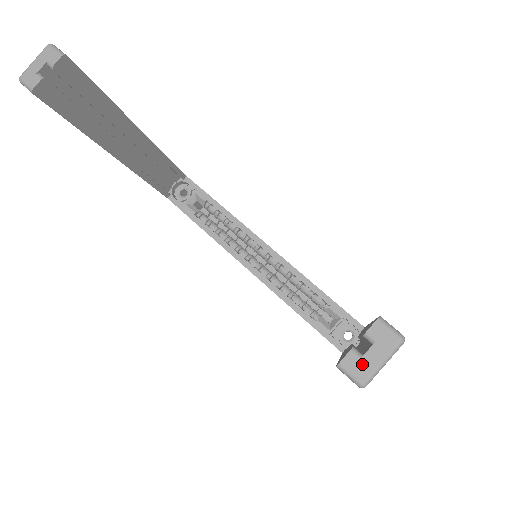
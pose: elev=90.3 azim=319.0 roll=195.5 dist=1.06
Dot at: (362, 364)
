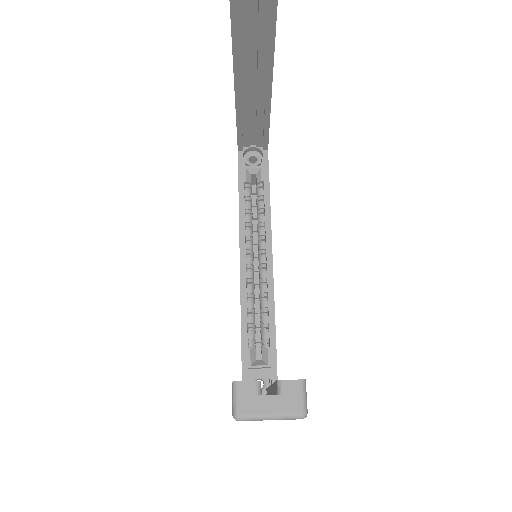
Dot at: (254, 400)
